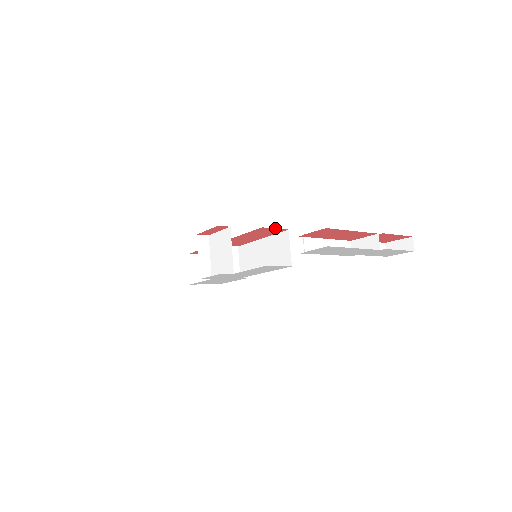
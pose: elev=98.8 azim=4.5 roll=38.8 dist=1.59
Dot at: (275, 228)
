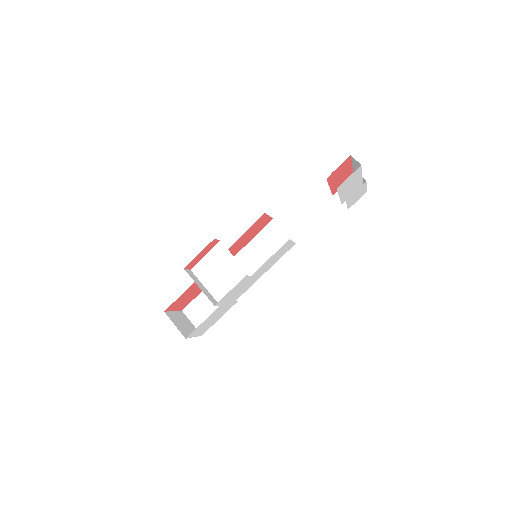
Dot at: (269, 216)
